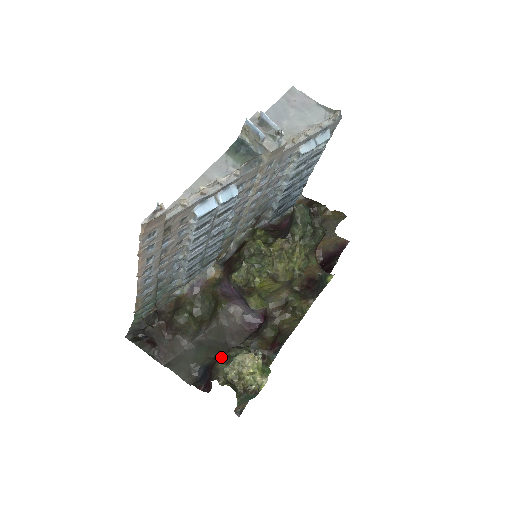
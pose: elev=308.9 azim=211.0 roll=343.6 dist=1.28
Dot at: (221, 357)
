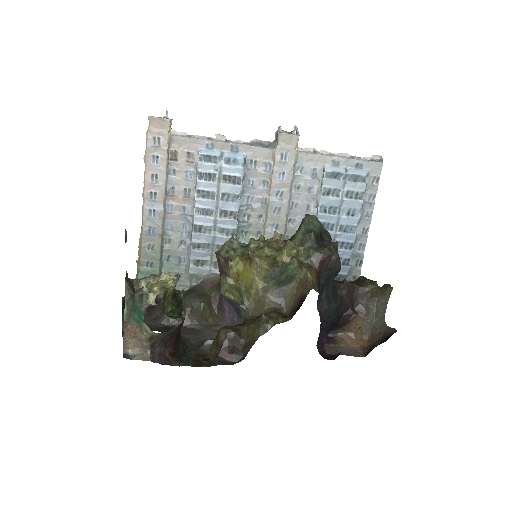
Dot at: occluded
